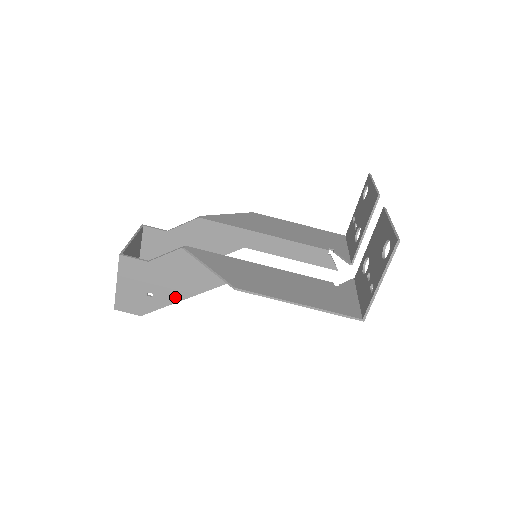
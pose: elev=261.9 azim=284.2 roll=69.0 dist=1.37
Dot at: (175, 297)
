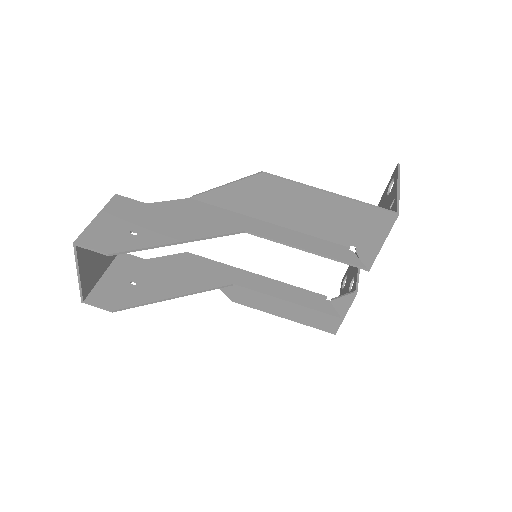
Dot at: (166, 239)
